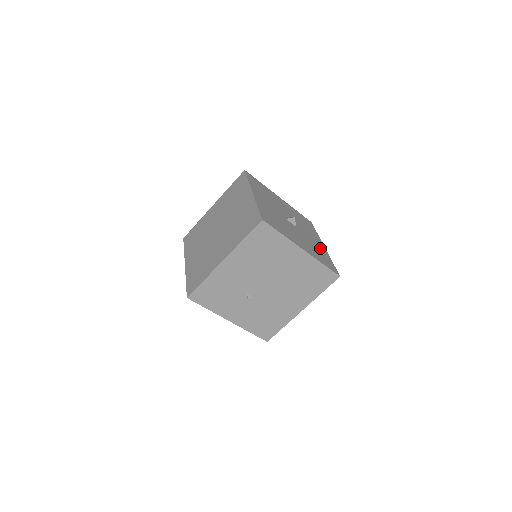
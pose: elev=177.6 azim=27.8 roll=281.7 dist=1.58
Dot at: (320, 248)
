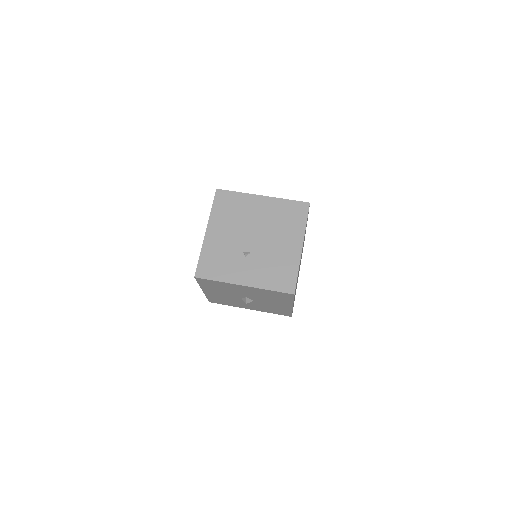
Dot at: occluded
